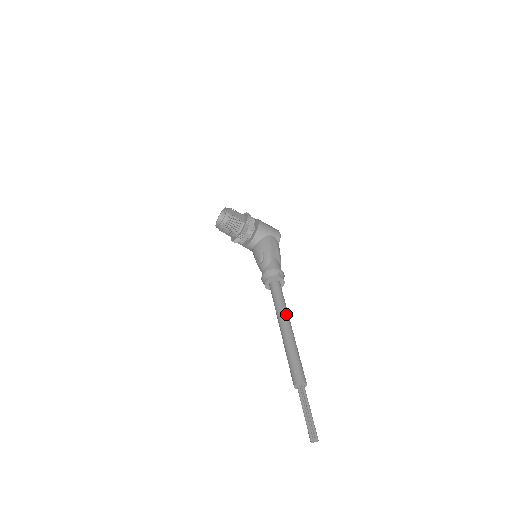
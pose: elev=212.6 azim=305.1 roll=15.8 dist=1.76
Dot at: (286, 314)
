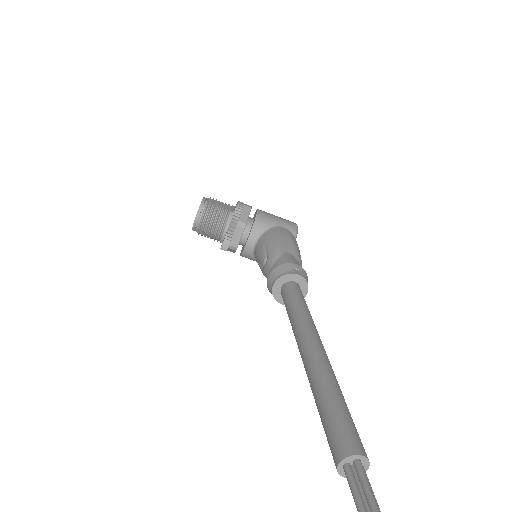
Dot at: (310, 326)
